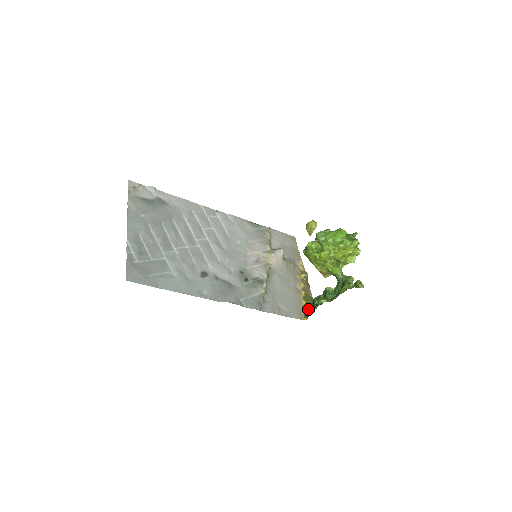
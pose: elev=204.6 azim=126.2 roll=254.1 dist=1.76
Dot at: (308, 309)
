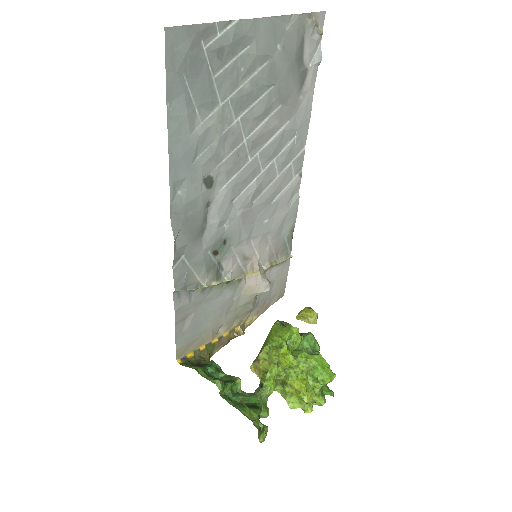
Dot at: (195, 358)
